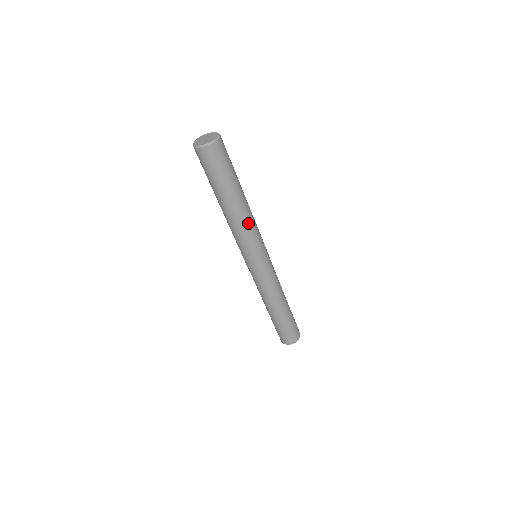
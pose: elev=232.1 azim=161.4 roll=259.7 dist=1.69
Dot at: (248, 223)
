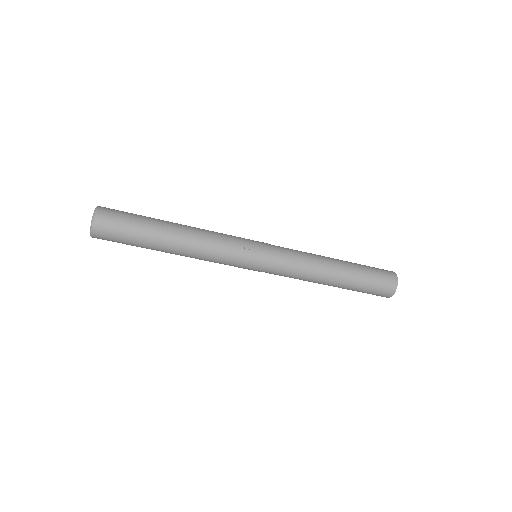
Dot at: (201, 254)
